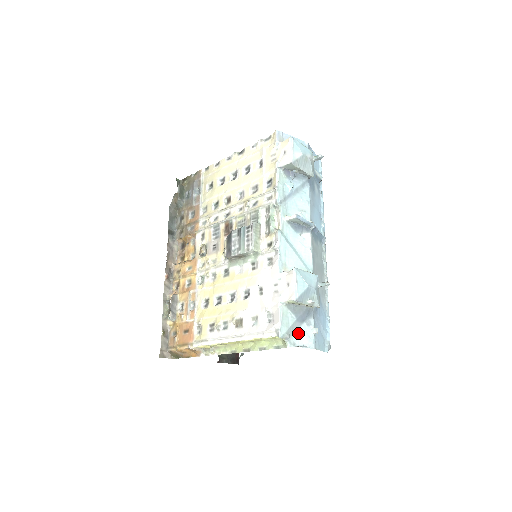
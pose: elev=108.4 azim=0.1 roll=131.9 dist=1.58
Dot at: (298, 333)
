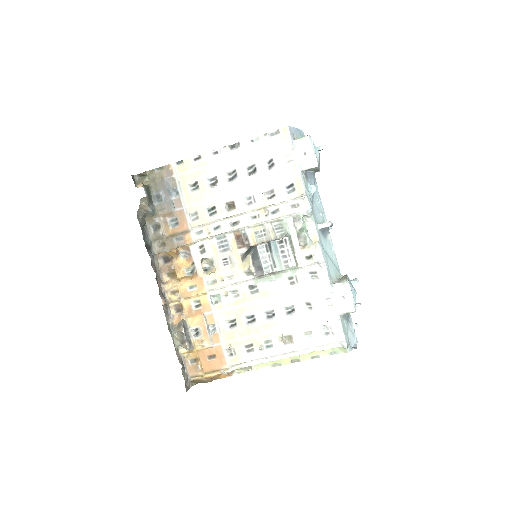
Dot at: (349, 335)
